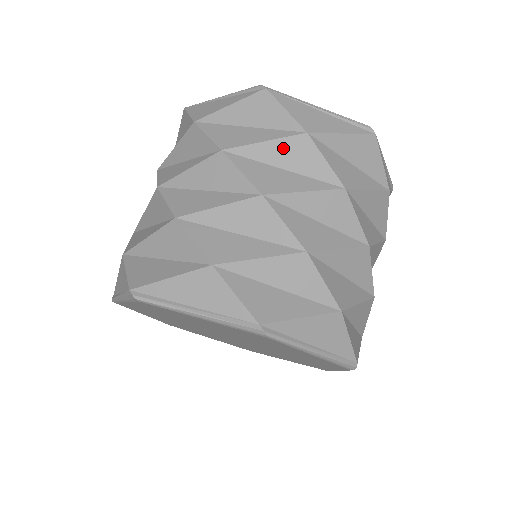
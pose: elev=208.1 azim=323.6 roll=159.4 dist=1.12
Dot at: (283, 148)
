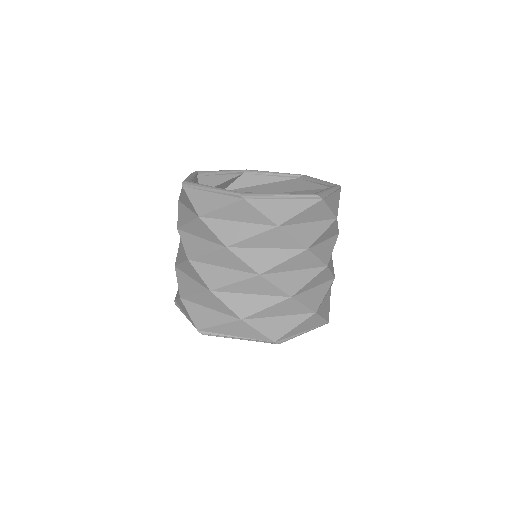
Dot at: (195, 226)
